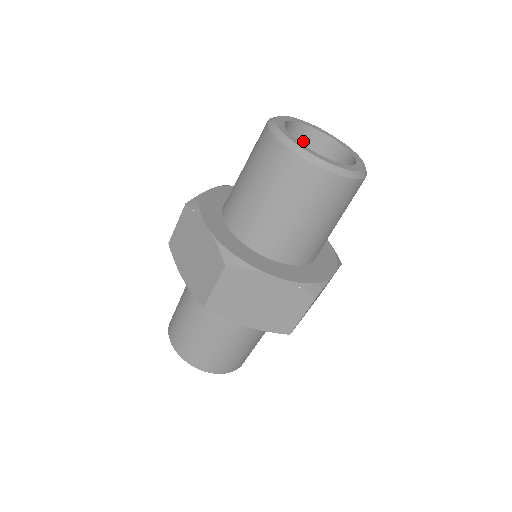
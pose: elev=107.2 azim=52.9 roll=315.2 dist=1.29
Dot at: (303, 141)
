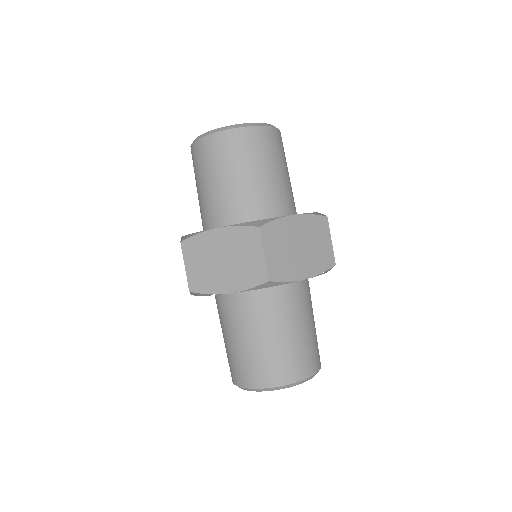
Dot at: occluded
